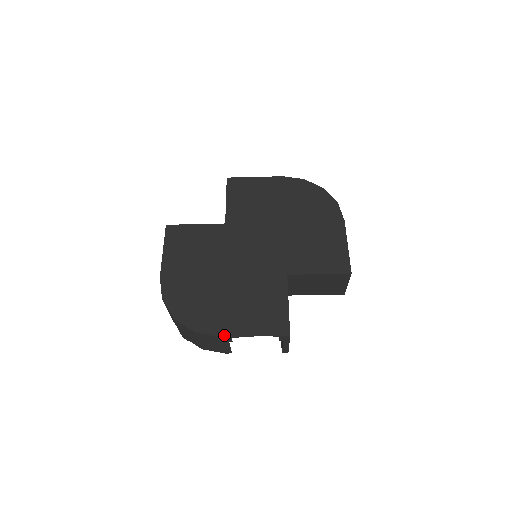
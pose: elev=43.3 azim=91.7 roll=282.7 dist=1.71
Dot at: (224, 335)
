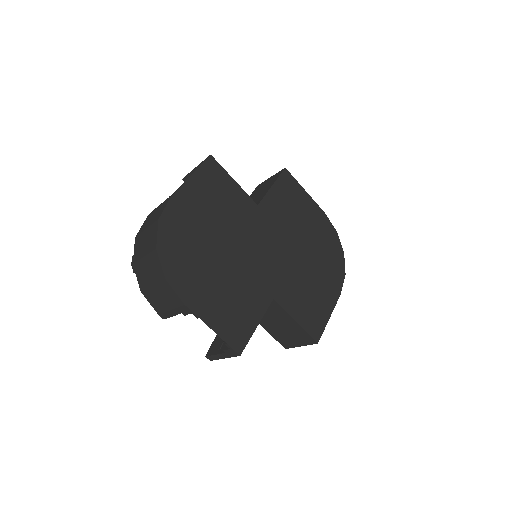
Dot at: (188, 305)
